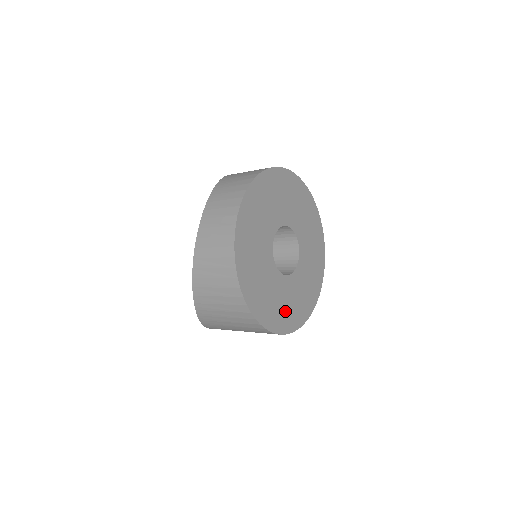
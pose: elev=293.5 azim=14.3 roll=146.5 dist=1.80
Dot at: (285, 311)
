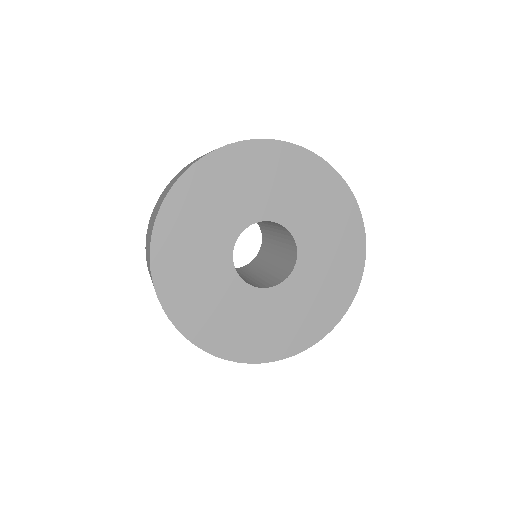
Dot at: (227, 327)
